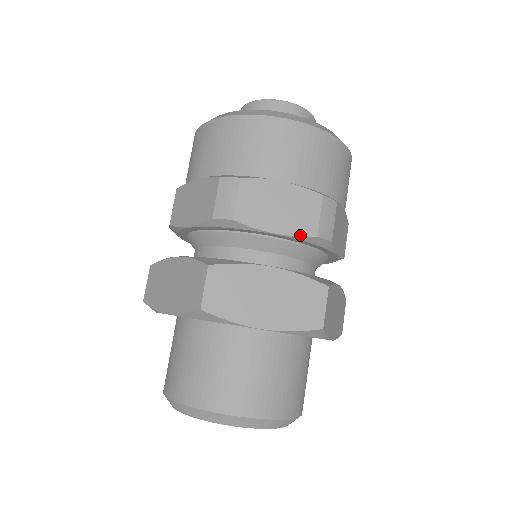
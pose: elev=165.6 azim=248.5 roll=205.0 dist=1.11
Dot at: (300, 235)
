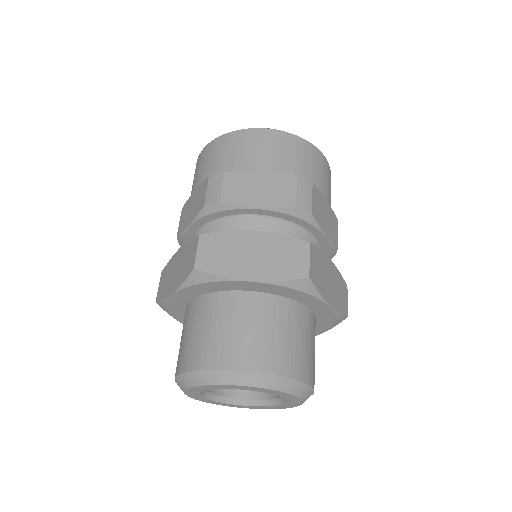
Dot at: (333, 243)
